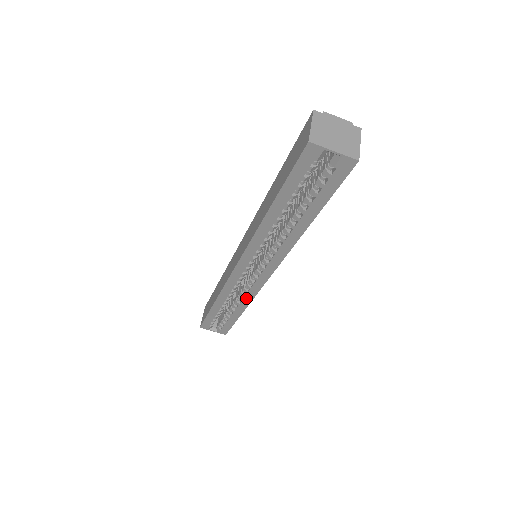
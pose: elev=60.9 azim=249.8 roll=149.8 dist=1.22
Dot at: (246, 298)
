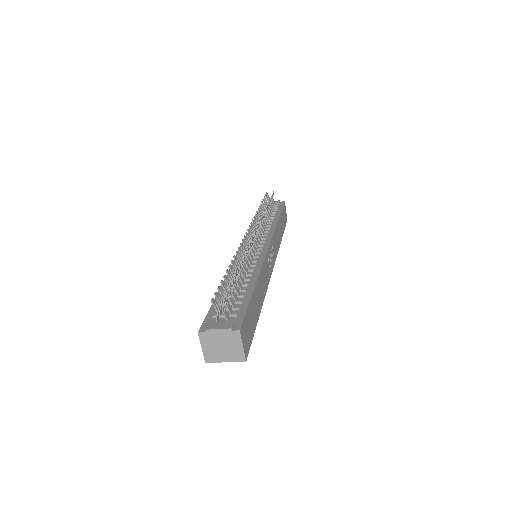
Dot at: occluded
